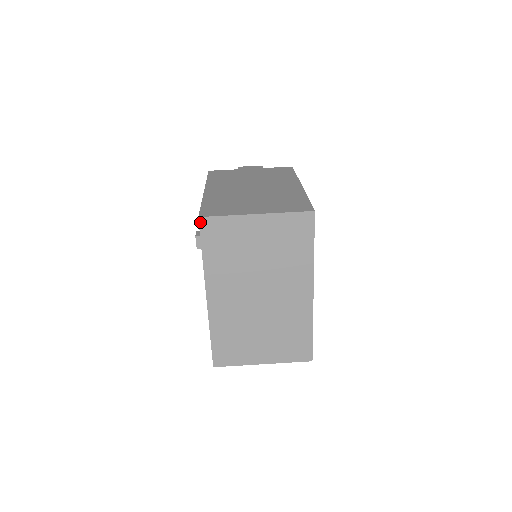
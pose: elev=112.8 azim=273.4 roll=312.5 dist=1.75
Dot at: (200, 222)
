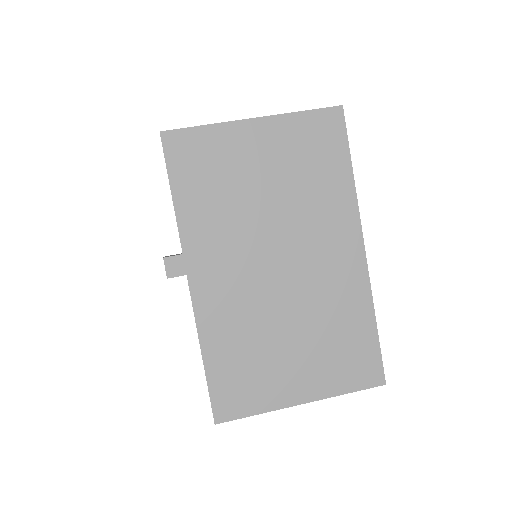
Dot at: (163, 140)
